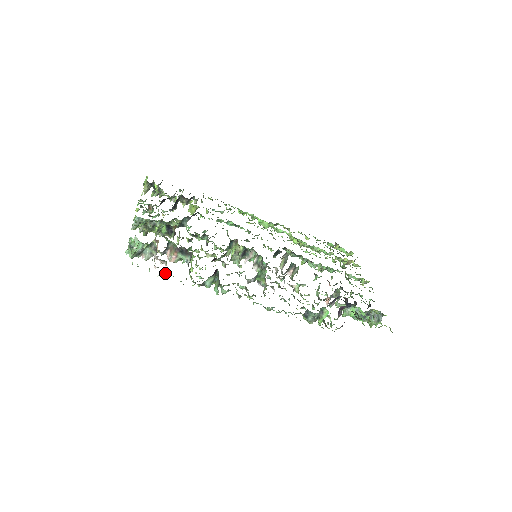
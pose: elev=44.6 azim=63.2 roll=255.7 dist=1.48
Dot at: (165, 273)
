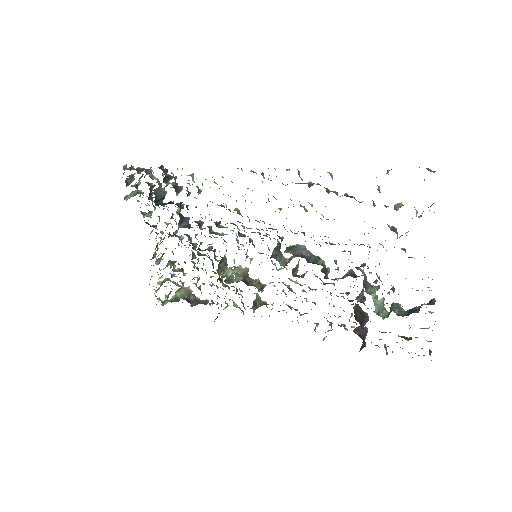
Dot at: occluded
